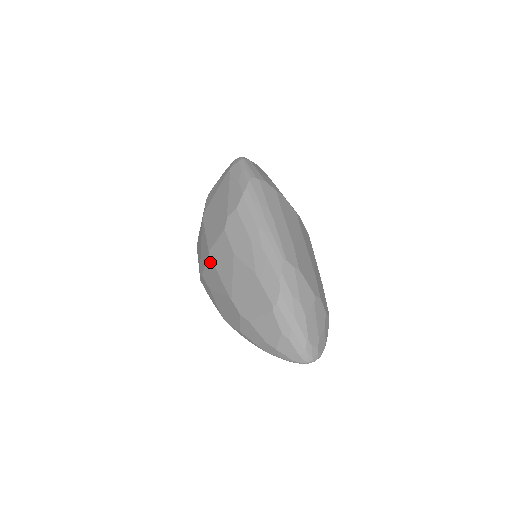
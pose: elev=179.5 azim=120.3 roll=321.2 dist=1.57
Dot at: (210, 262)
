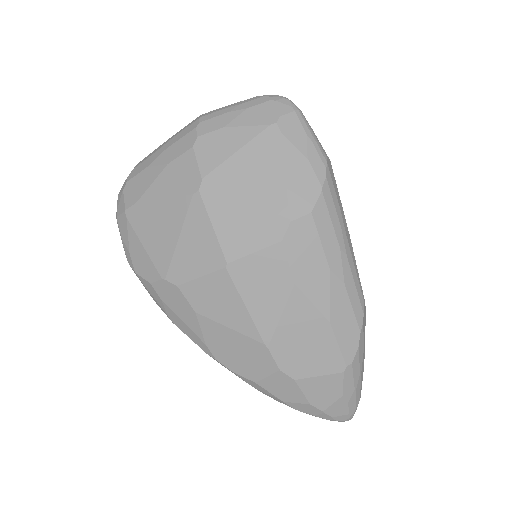
Dot at: (225, 280)
